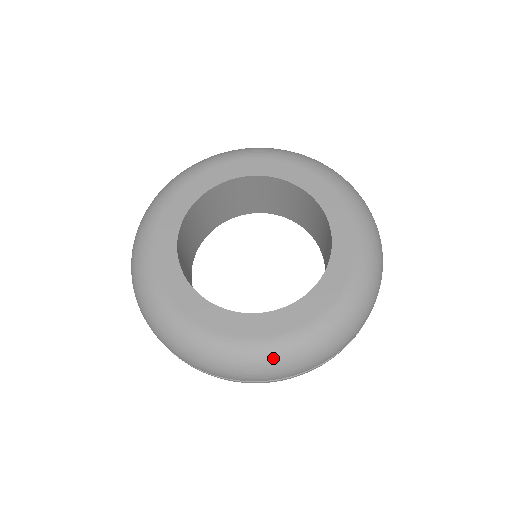
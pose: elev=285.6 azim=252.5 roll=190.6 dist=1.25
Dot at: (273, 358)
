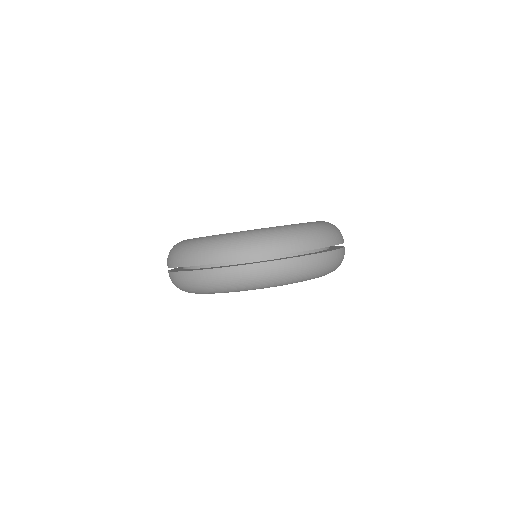
Dot at: (246, 236)
